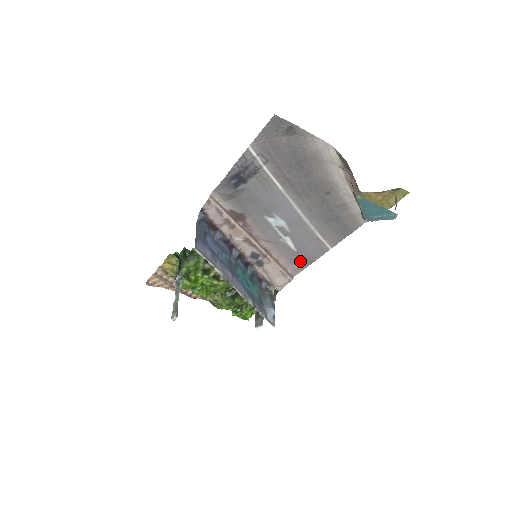
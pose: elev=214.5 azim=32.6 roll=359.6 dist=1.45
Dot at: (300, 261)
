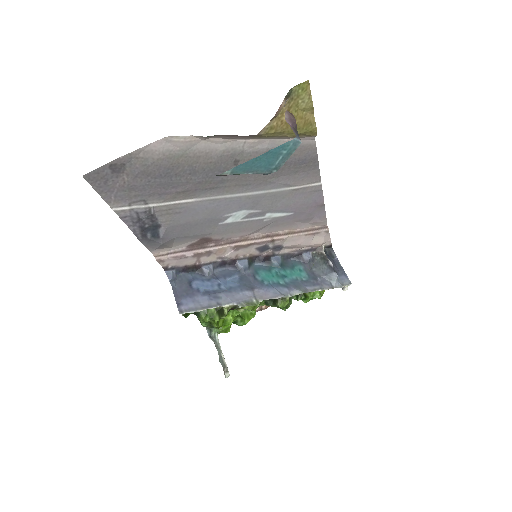
Dot at: (311, 214)
